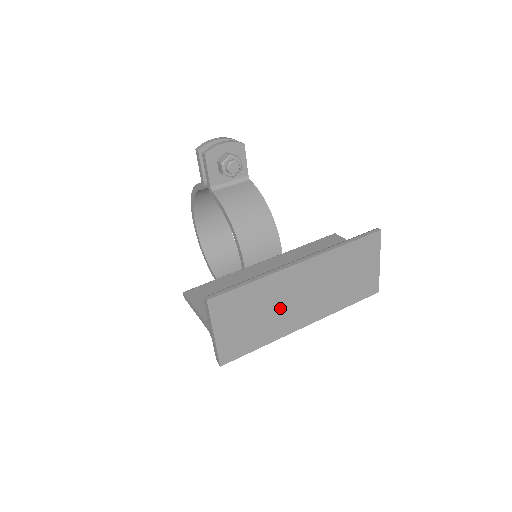
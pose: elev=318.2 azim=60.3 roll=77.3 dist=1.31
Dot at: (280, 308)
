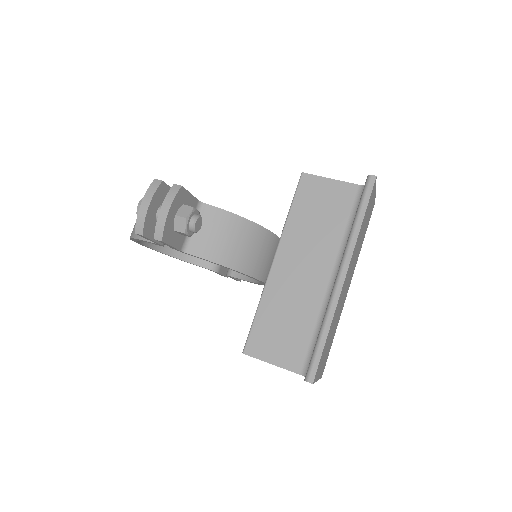
Dot at: (339, 310)
